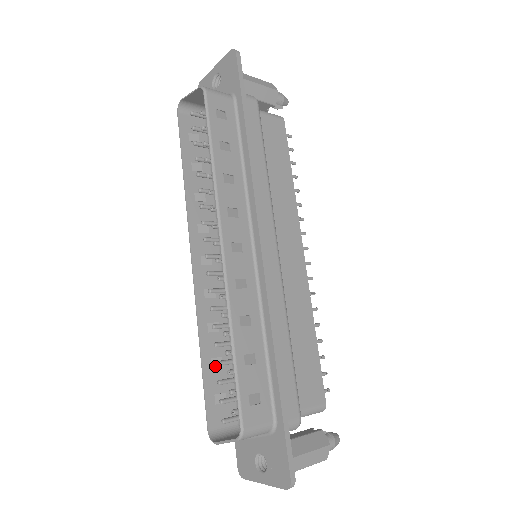
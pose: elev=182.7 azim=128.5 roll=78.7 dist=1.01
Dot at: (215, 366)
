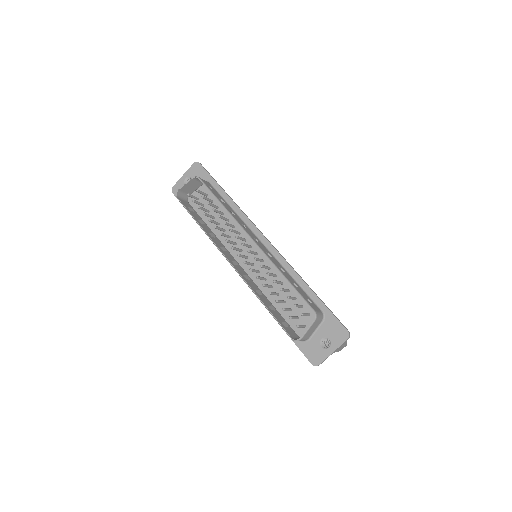
Dot at: (272, 309)
